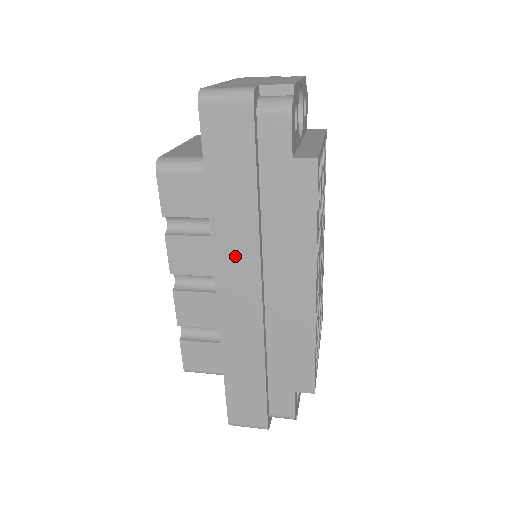
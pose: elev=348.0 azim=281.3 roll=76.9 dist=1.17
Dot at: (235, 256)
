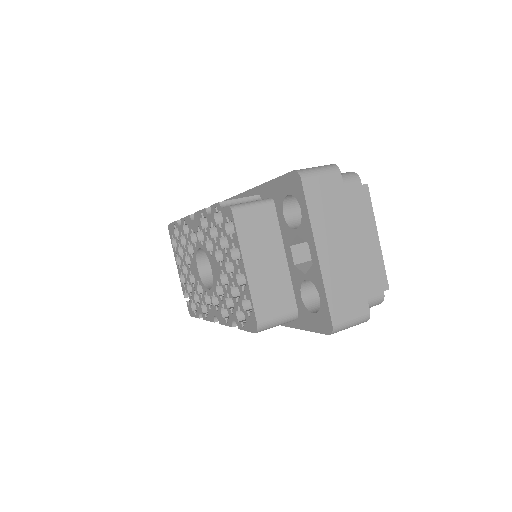
Dot at: occluded
